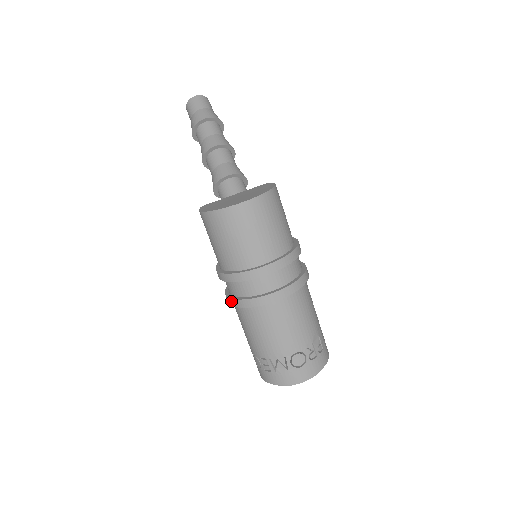
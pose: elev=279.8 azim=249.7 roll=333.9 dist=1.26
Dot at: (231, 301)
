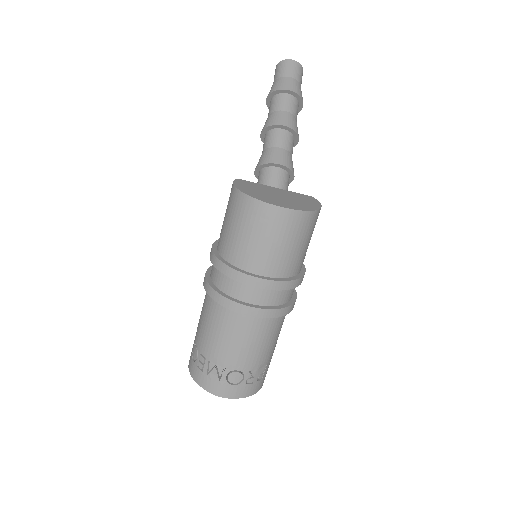
Dot at: (208, 287)
